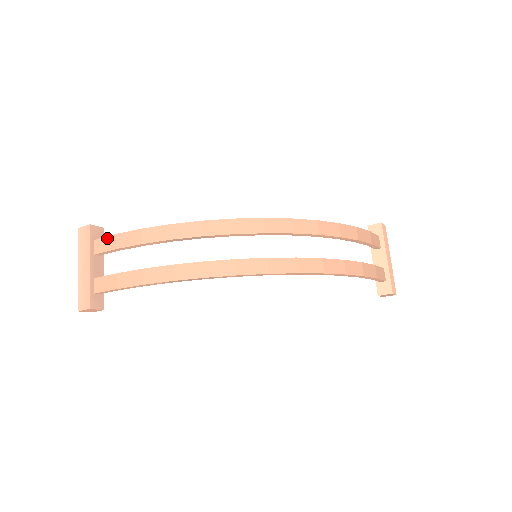
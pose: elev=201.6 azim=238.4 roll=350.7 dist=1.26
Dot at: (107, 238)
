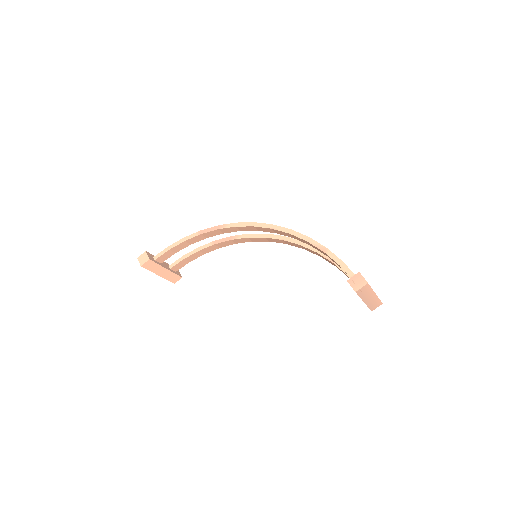
Dot at: occluded
